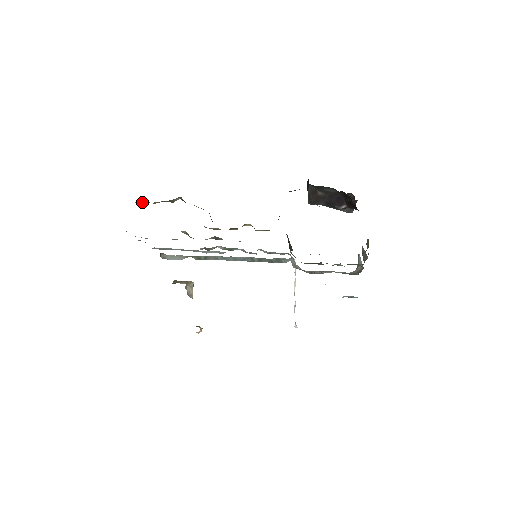
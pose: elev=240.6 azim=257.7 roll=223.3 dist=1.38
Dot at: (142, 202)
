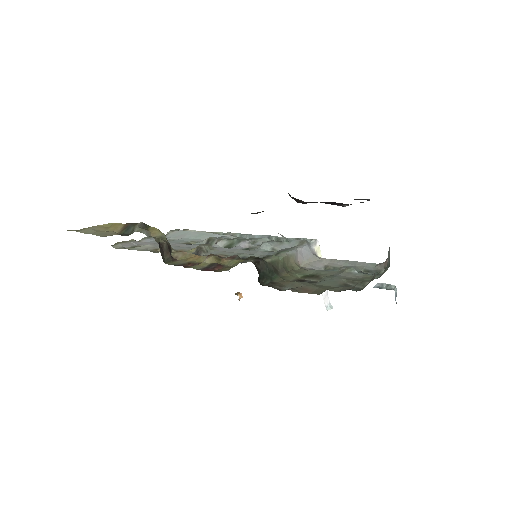
Dot at: (113, 223)
